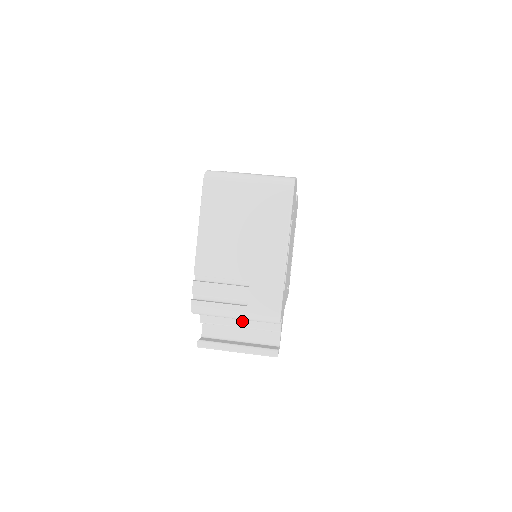
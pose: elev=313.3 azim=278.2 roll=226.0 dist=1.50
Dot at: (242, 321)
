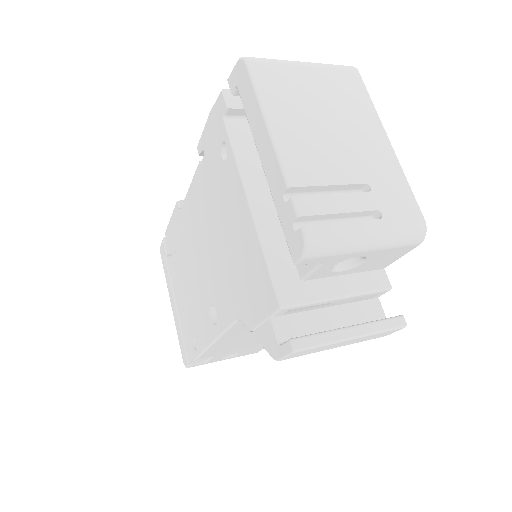
Dot at: (340, 287)
